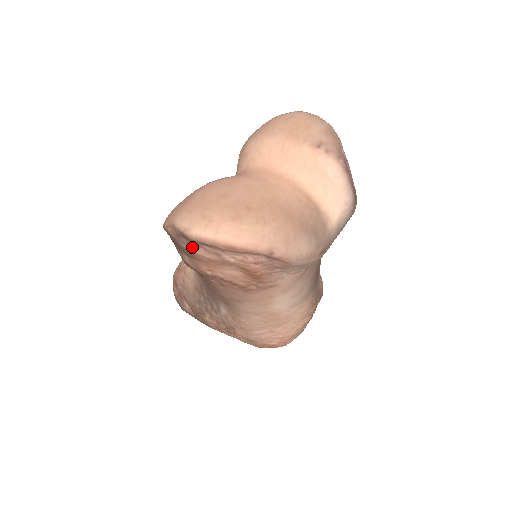
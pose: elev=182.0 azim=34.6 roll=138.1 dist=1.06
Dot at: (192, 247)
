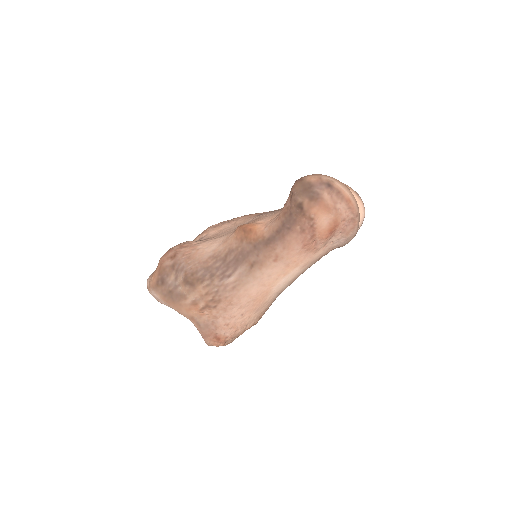
Dot at: (324, 193)
